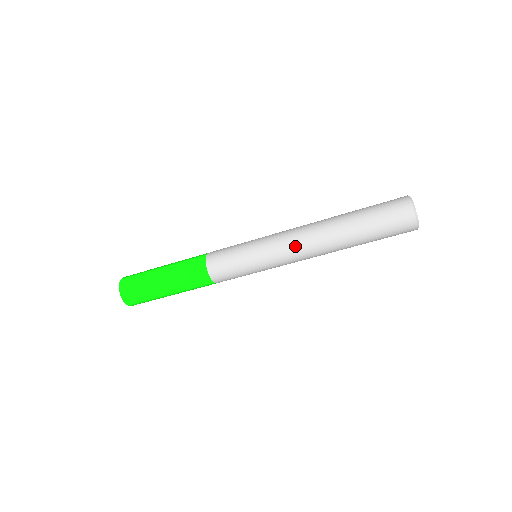
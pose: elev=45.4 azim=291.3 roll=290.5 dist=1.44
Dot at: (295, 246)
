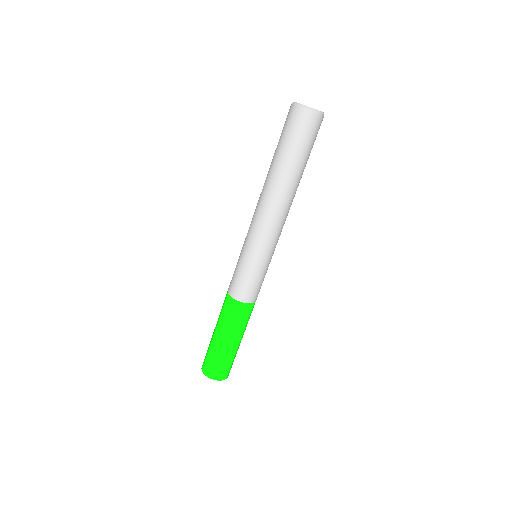
Dot at: (265, 220)
